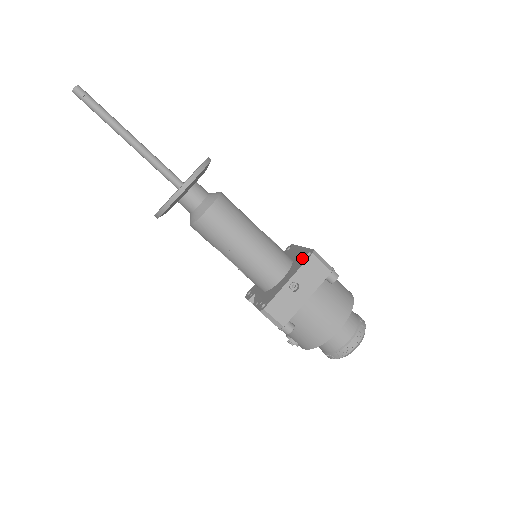
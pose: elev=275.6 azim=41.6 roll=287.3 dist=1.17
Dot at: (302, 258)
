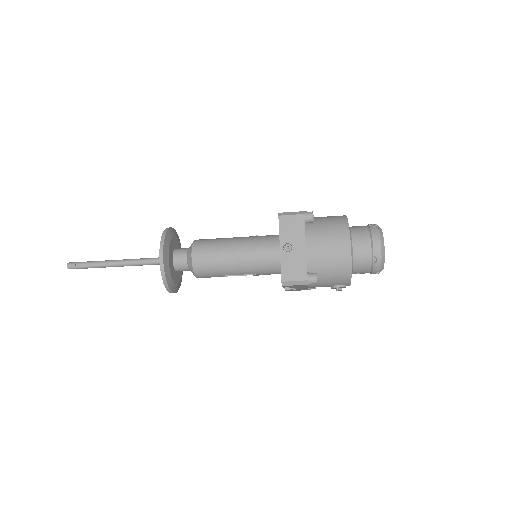
Dot at: occluded
